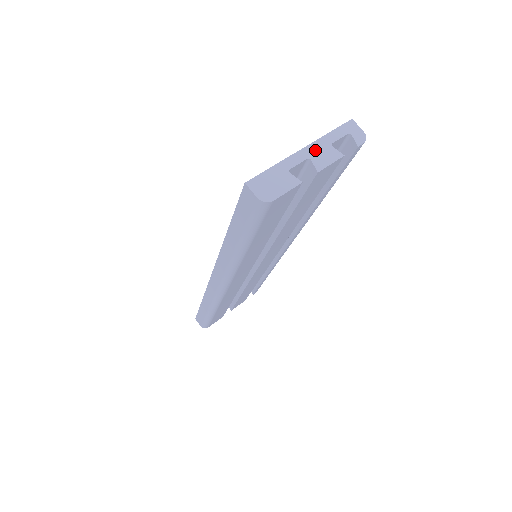
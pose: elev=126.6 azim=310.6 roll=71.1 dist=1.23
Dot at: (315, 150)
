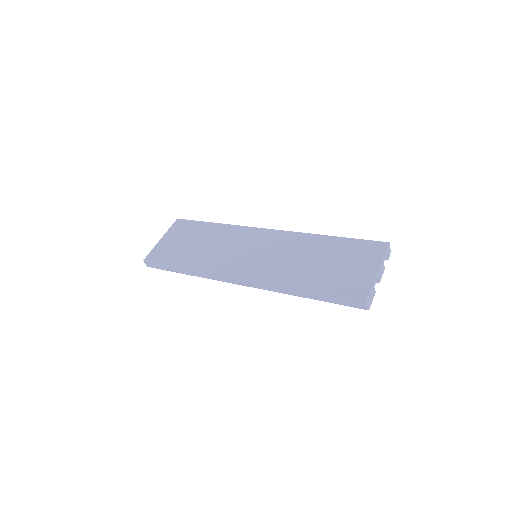
Dot at: (381, 270)
